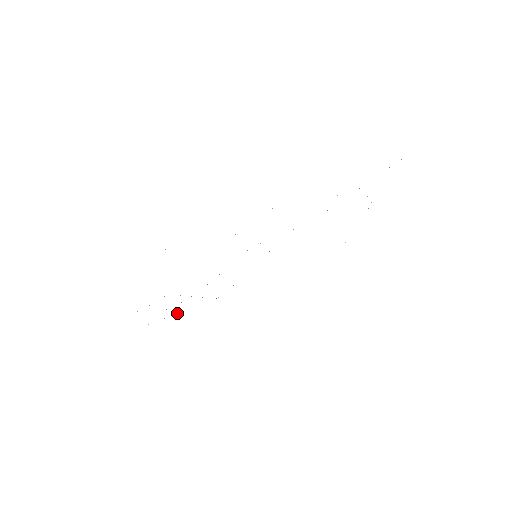
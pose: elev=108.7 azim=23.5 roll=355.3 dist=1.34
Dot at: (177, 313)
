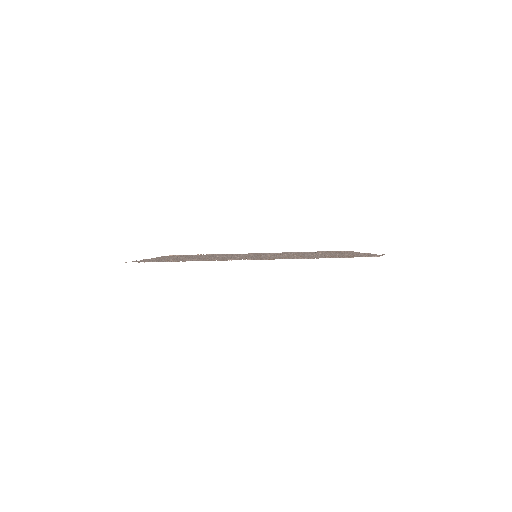
Dot at: occluded
